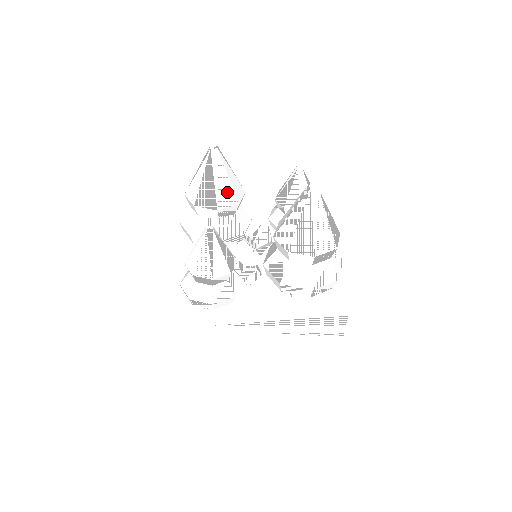
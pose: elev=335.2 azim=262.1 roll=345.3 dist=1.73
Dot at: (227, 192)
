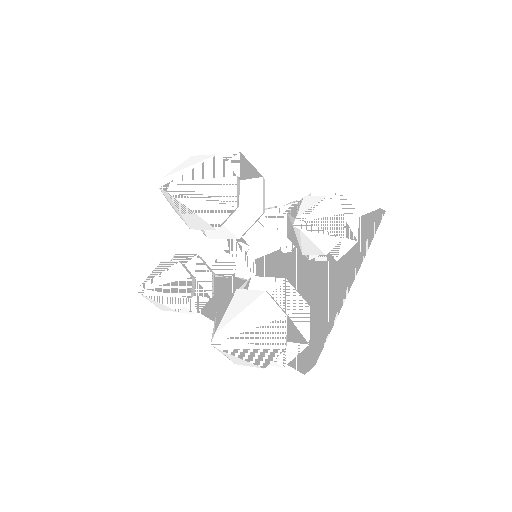
Dot at: (197, 220)
